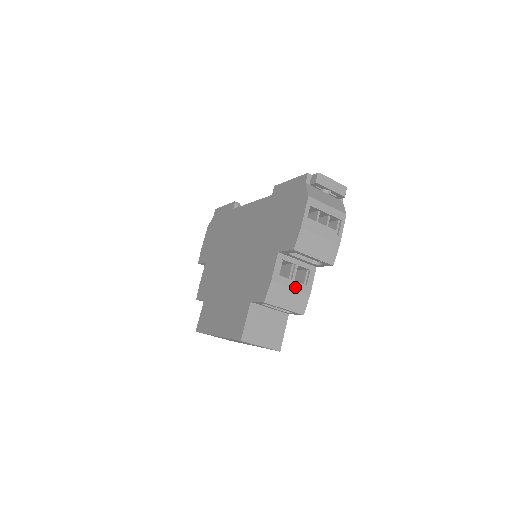
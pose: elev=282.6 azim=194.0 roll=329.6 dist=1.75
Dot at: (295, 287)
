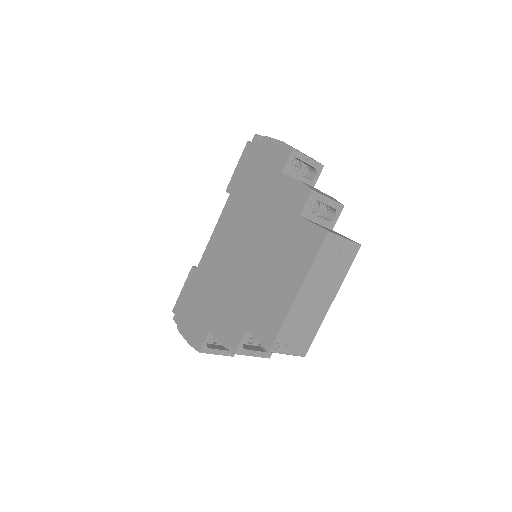
Dot at: occluded
